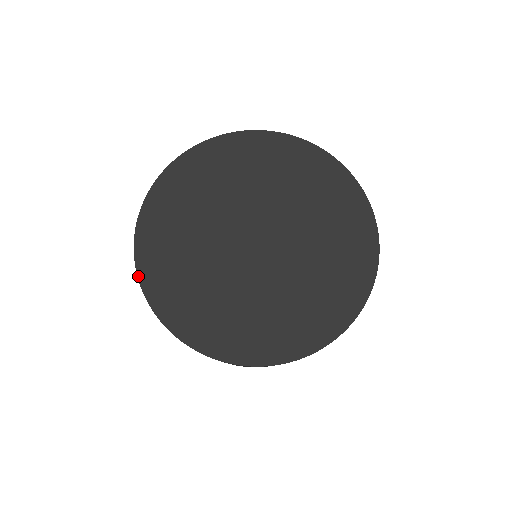
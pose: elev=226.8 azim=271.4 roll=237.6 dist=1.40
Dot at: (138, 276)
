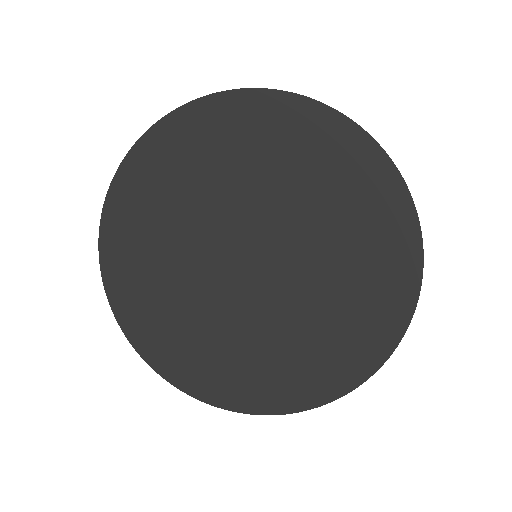
Dot at: (103, 281)
